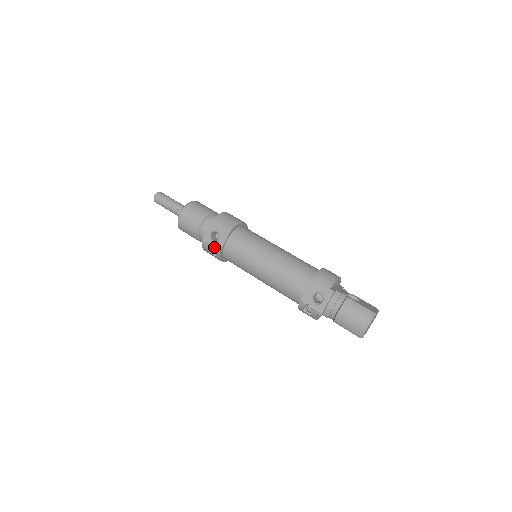
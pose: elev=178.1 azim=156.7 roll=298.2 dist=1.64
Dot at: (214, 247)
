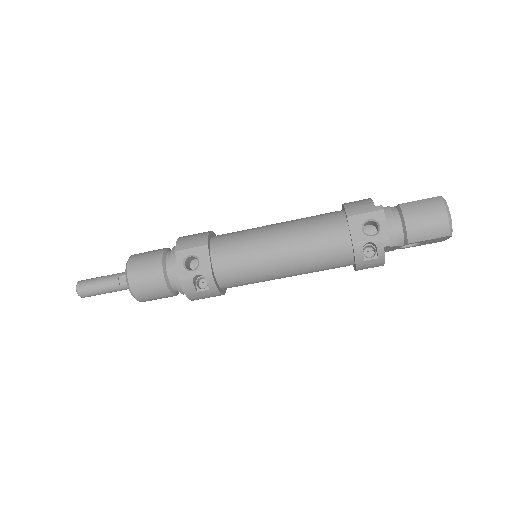
Dot at: (198, 282)
